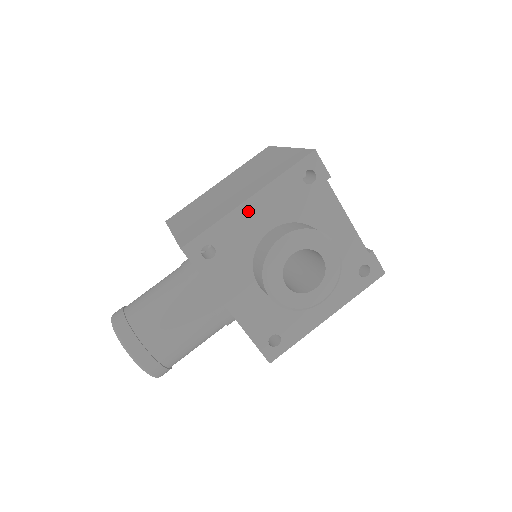
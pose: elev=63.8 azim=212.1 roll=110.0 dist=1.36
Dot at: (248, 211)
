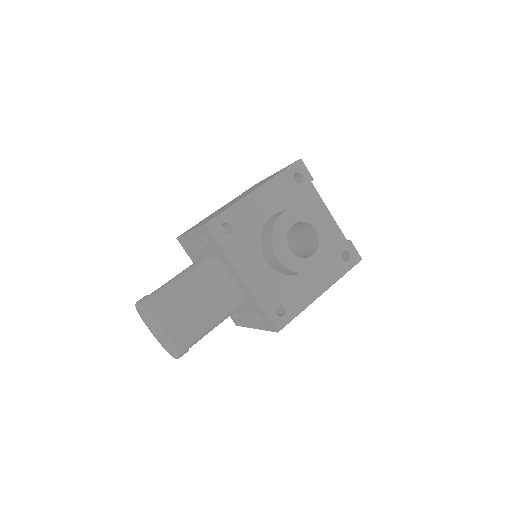
Dot at: (255, 199)
